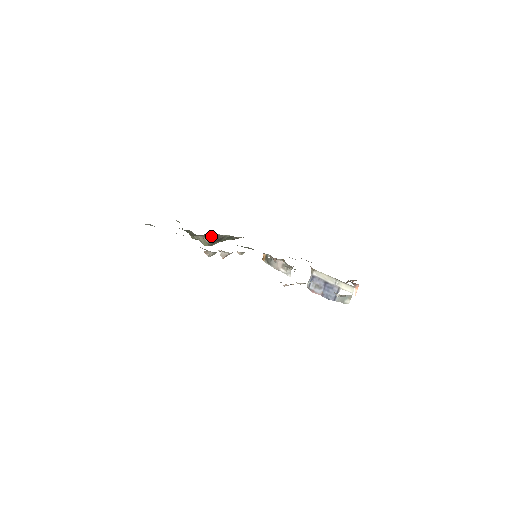
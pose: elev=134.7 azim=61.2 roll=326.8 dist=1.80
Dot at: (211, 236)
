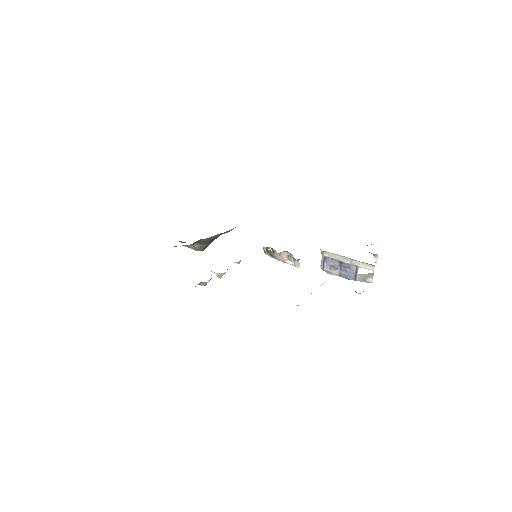
Dot at: (200, 241)
